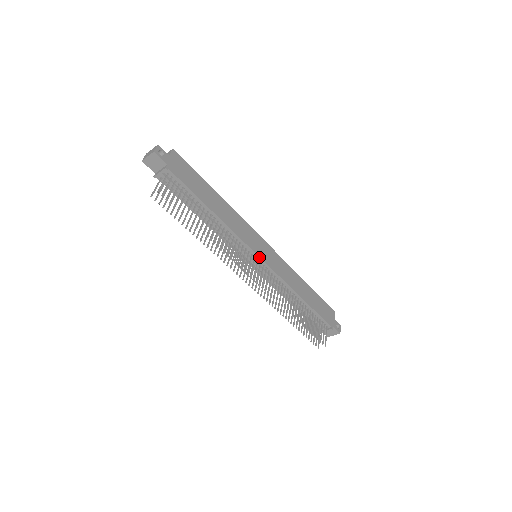
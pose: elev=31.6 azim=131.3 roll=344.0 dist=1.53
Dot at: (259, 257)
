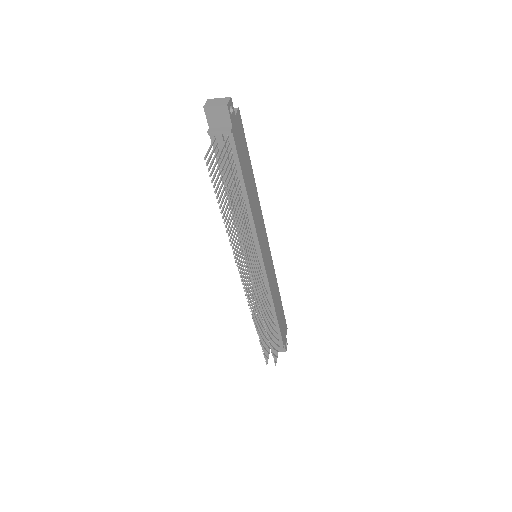
Dot at: (263, 260)
